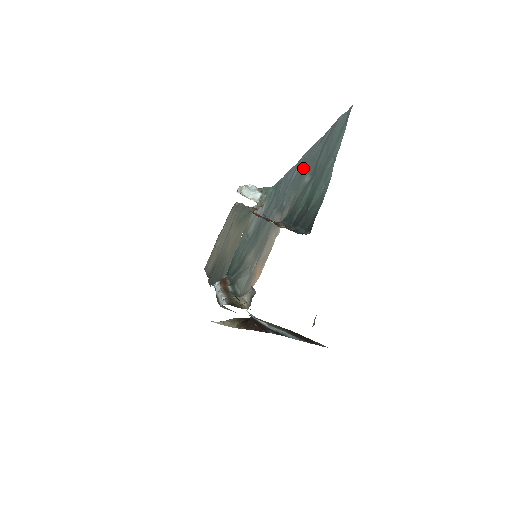
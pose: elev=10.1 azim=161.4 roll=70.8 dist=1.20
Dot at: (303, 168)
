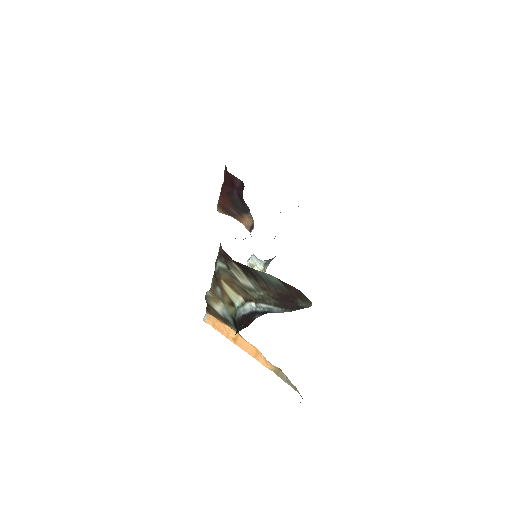
Dot at: occluded
